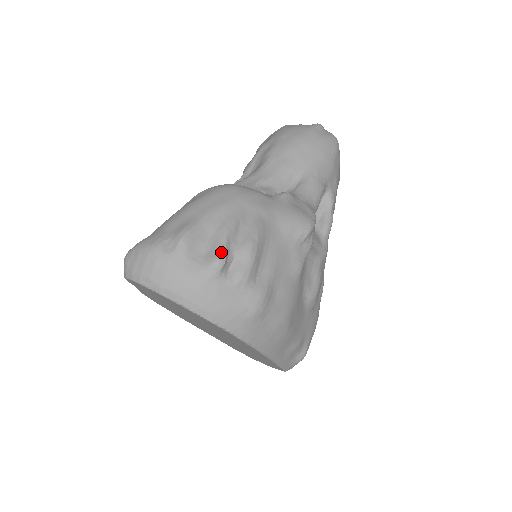
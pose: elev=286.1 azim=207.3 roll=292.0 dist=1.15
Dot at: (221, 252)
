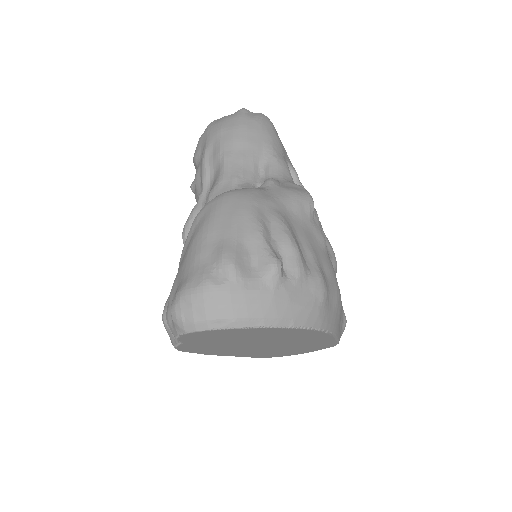
Dot at: (272, 256)
